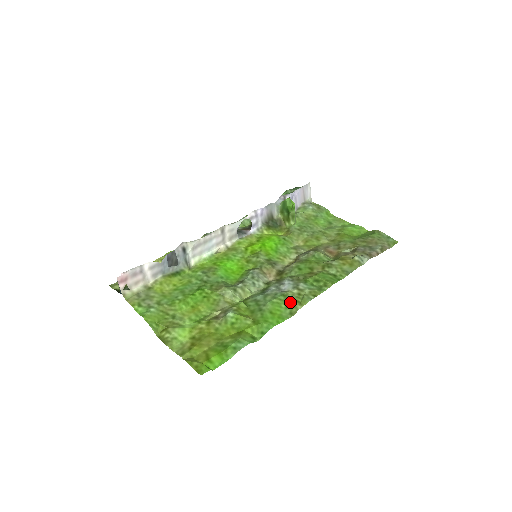
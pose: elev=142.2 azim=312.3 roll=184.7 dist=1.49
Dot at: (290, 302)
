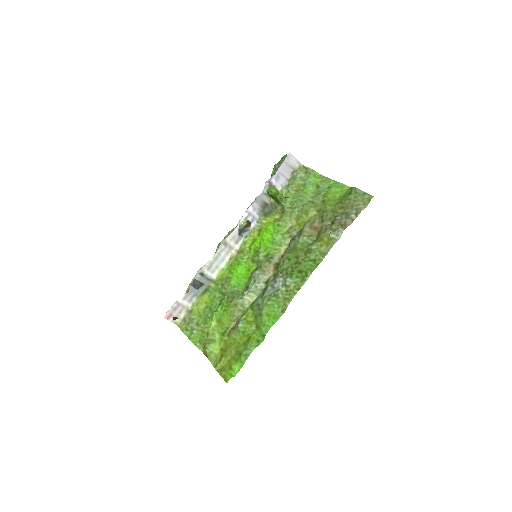
Dot at: (281, 301)
